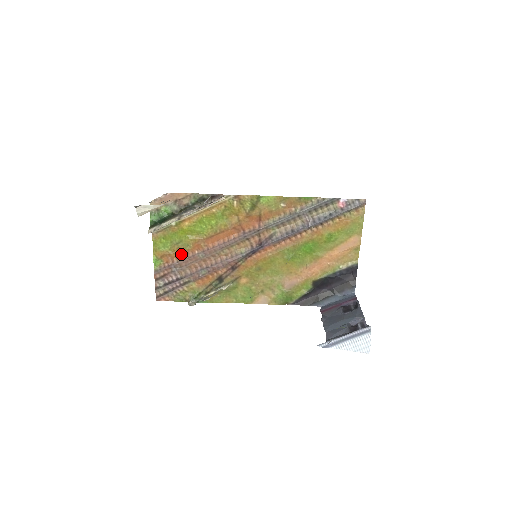
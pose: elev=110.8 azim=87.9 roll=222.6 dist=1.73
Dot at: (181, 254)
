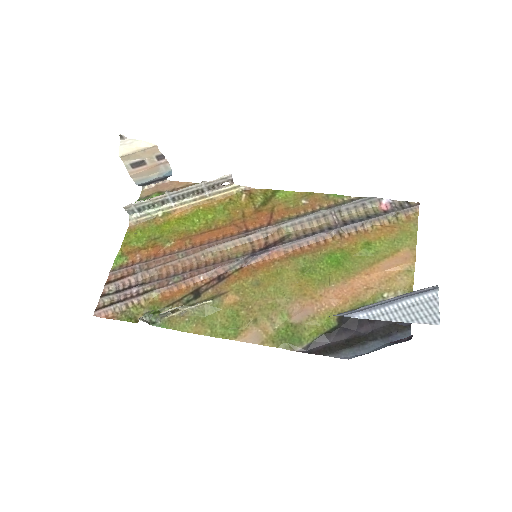
Dot at: (155, 252)
